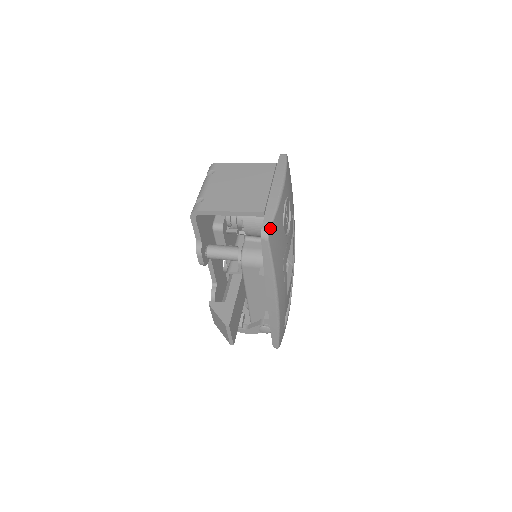
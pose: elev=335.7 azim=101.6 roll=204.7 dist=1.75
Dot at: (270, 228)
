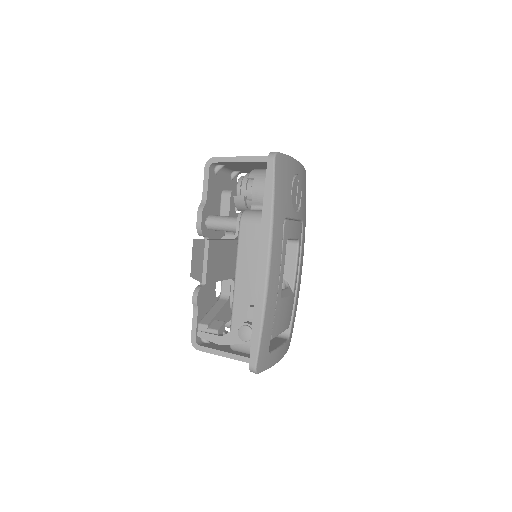
Dot at: (279, 153)
